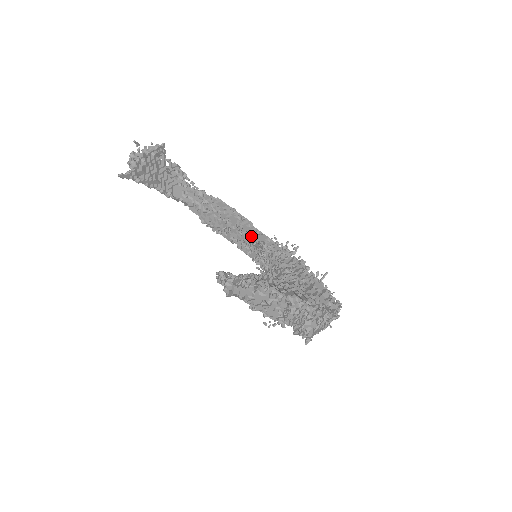
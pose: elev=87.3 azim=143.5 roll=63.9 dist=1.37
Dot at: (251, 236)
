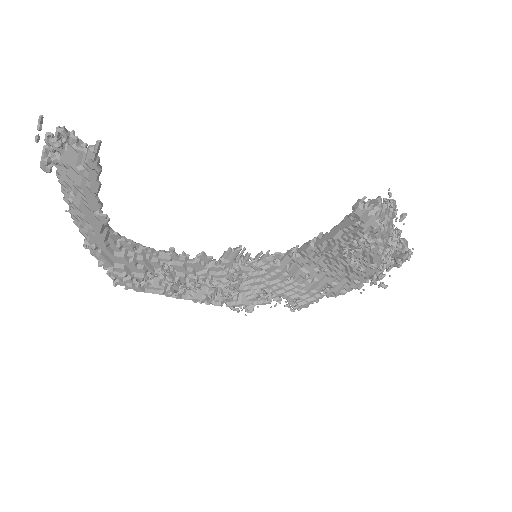
Dot at: occluded
